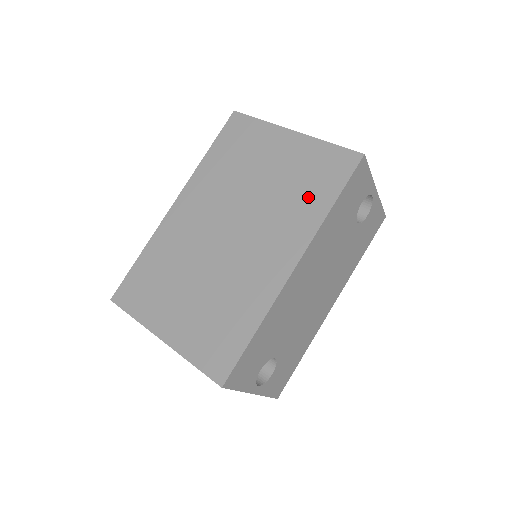
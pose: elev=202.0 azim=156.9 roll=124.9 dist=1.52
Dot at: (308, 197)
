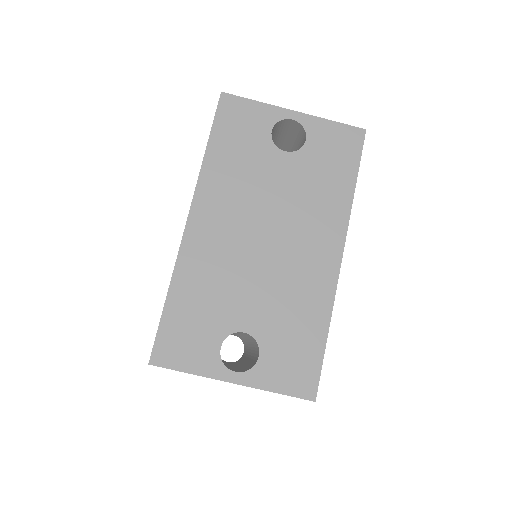
Dot at: occluded
